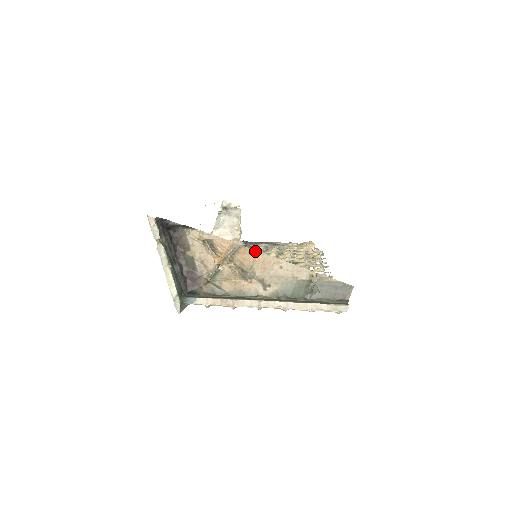
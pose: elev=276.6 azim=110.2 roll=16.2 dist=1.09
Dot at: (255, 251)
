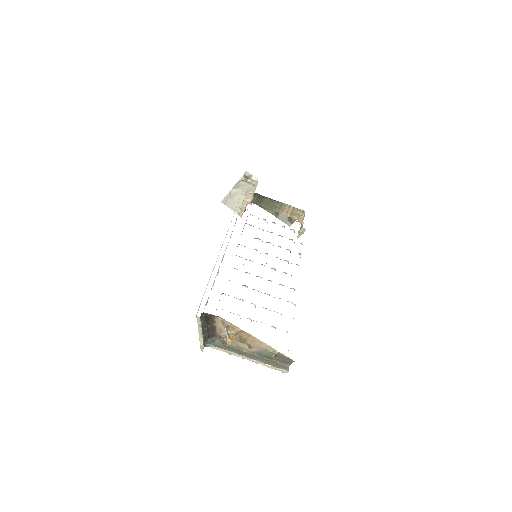
Dot at: (250, 334)
